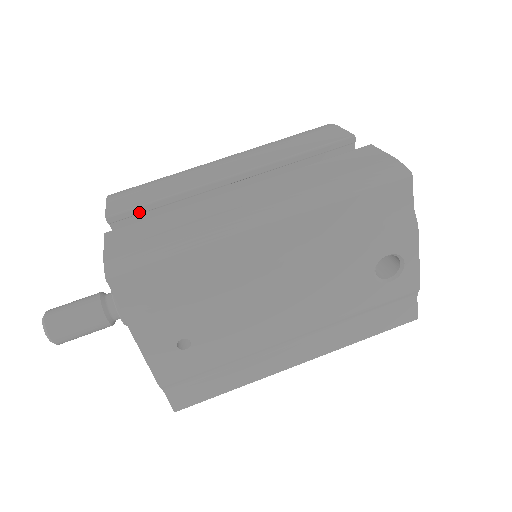
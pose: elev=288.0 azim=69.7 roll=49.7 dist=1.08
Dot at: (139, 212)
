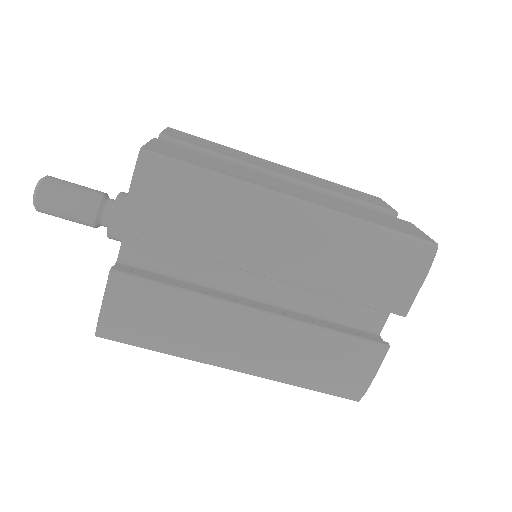
Dot at: (157, 243)
